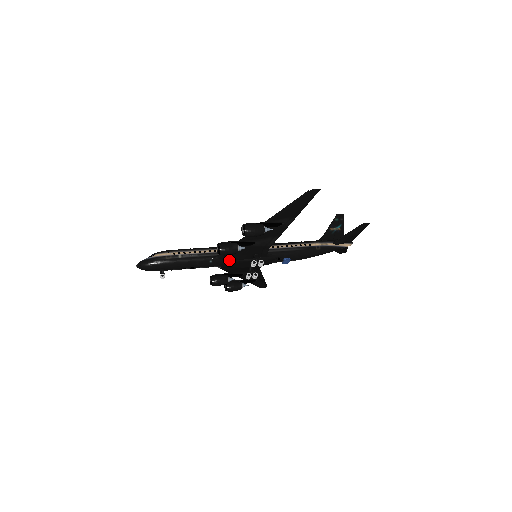
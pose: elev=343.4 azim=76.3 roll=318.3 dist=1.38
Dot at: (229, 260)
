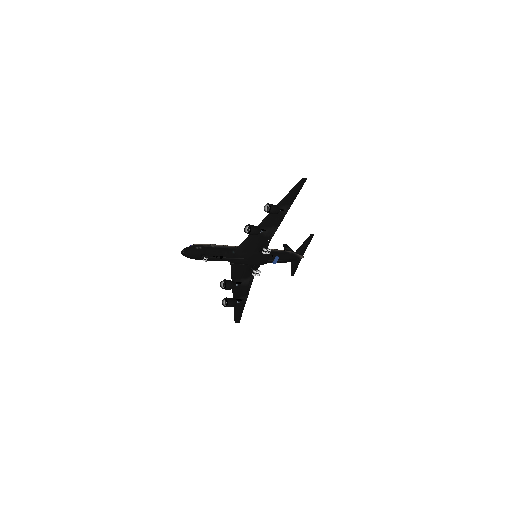
Dot at: (245, 251)
